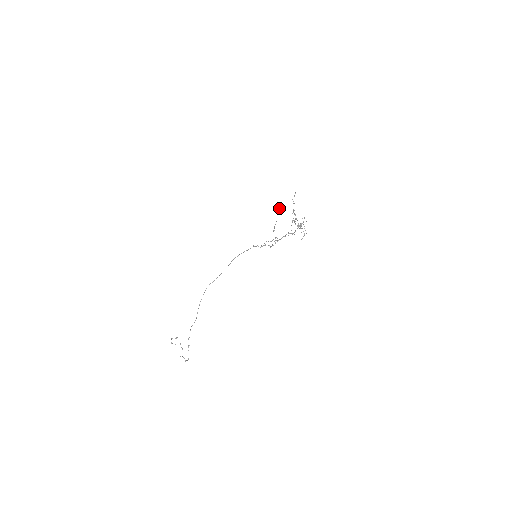
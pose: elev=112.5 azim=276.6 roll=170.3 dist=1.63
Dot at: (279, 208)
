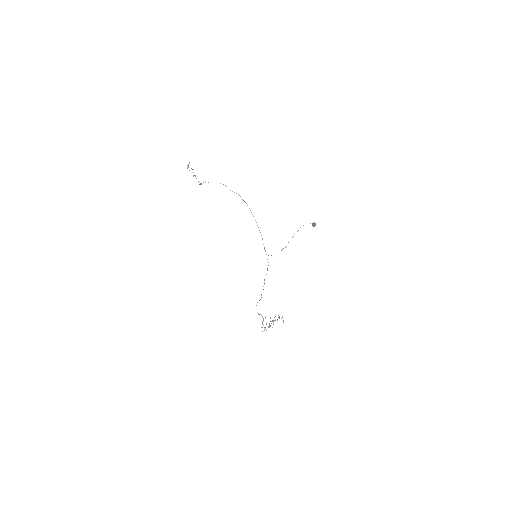
Dot at: occluded
